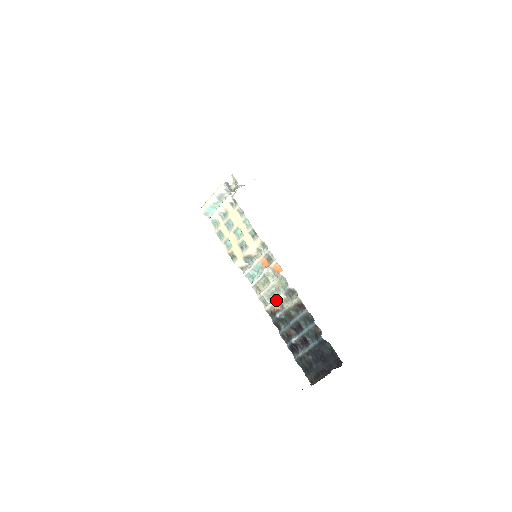
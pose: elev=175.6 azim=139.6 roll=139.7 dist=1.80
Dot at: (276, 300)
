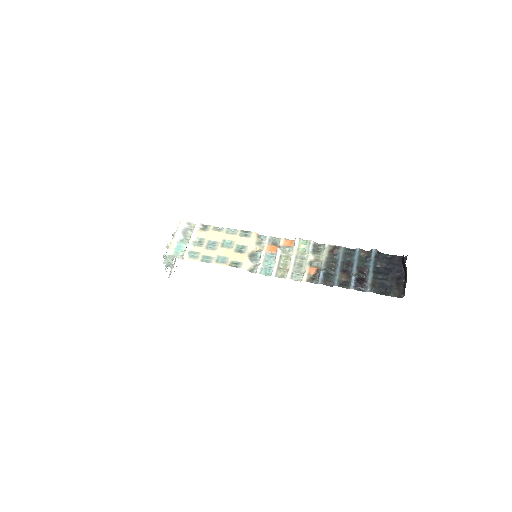
Dot at: (309, 264)
